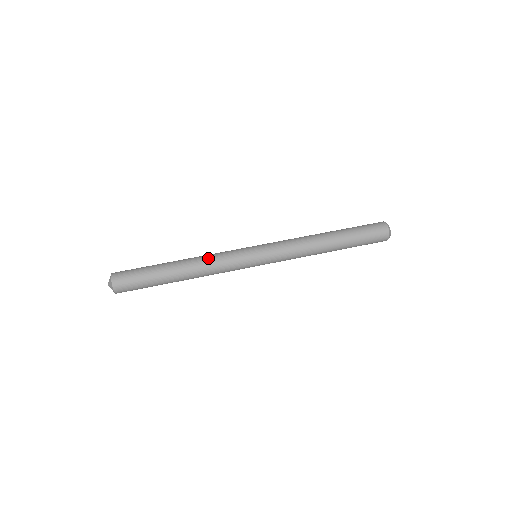
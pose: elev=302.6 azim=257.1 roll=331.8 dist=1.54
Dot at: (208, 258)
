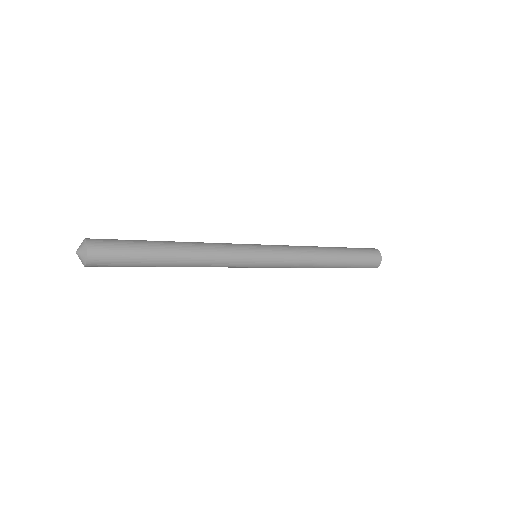
Dot at: occluded
